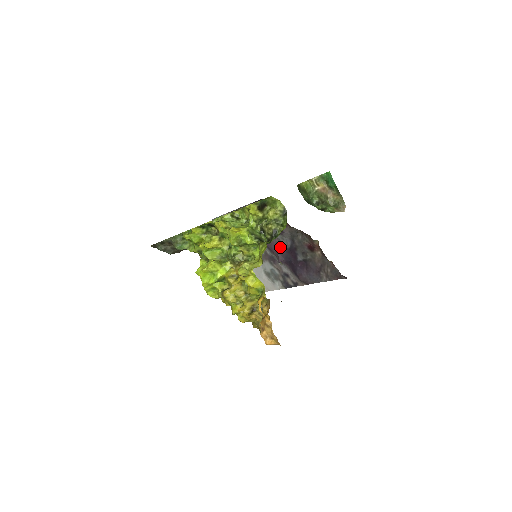
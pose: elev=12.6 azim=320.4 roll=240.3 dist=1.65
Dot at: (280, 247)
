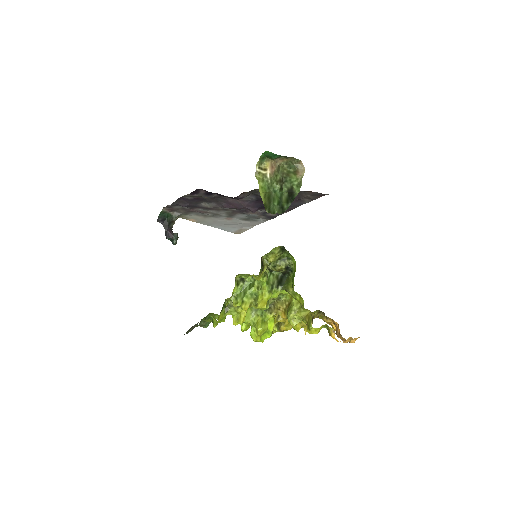
Dot at: (245, 203)
